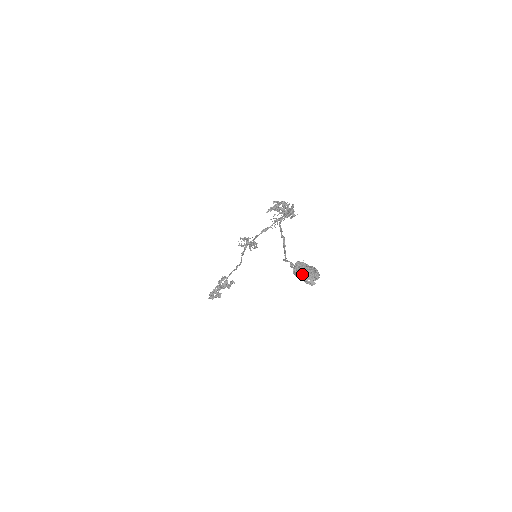
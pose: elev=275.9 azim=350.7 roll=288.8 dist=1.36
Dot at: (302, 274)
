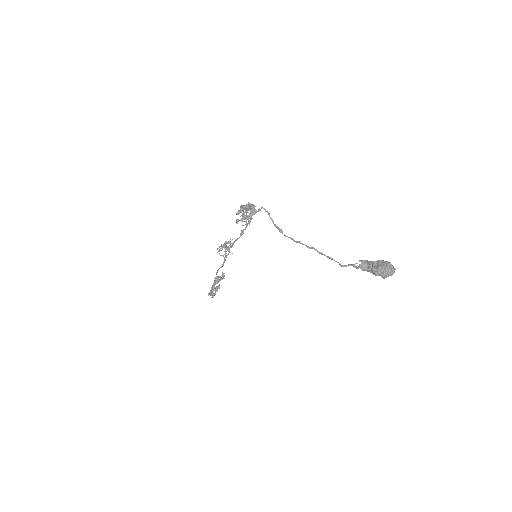
Dot at: (388, 275)
